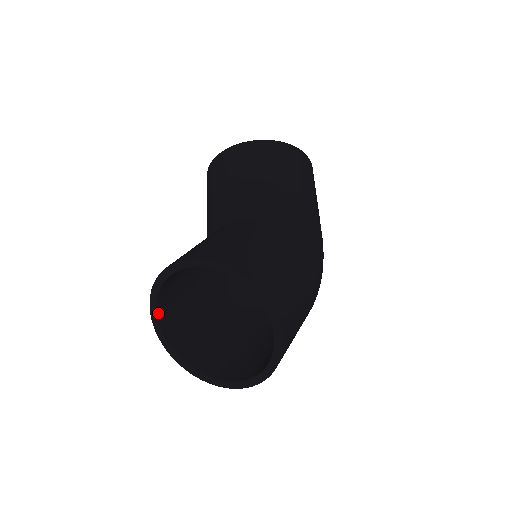
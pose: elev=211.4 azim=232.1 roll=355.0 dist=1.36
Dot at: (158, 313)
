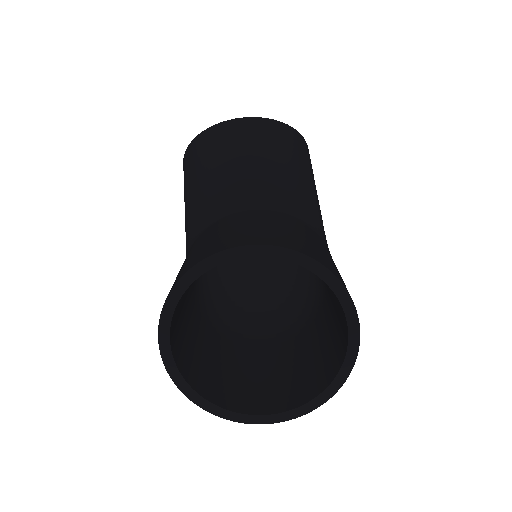
Dot at: (174, 310)
